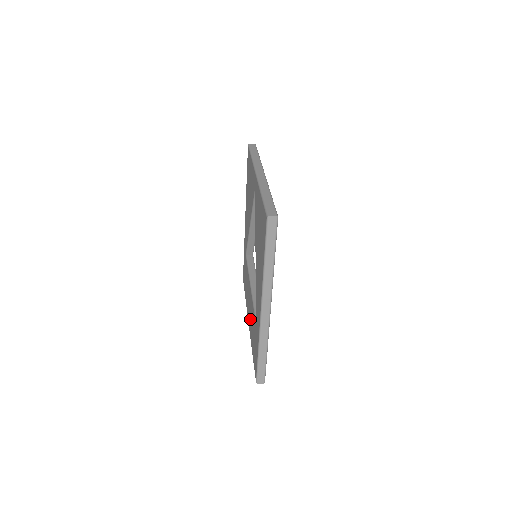
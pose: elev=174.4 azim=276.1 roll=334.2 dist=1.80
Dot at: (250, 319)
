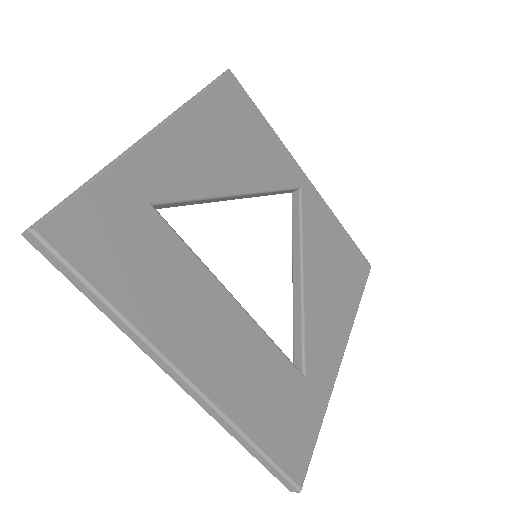
Dot at: occluded
